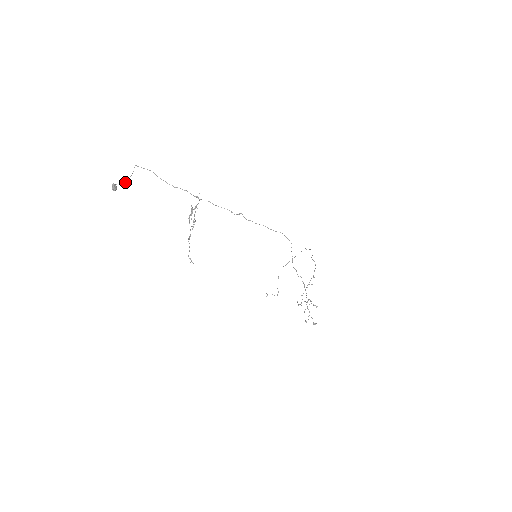
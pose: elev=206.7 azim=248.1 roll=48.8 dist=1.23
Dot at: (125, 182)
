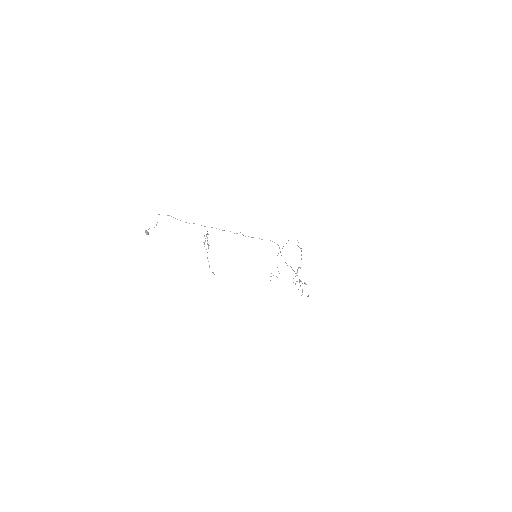
Dot at: (154, 227)
